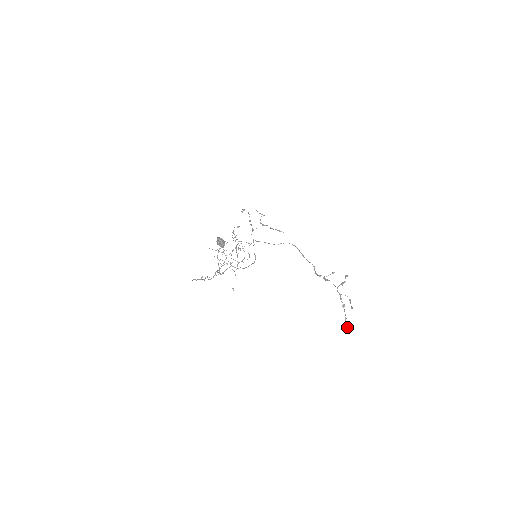
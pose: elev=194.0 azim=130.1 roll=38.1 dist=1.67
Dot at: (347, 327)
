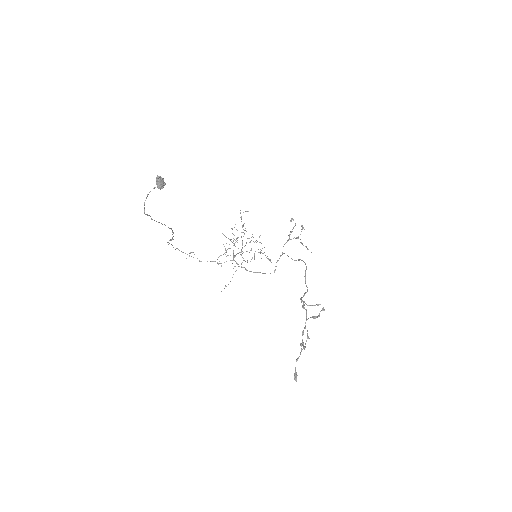
Dot at: (295, 373)
